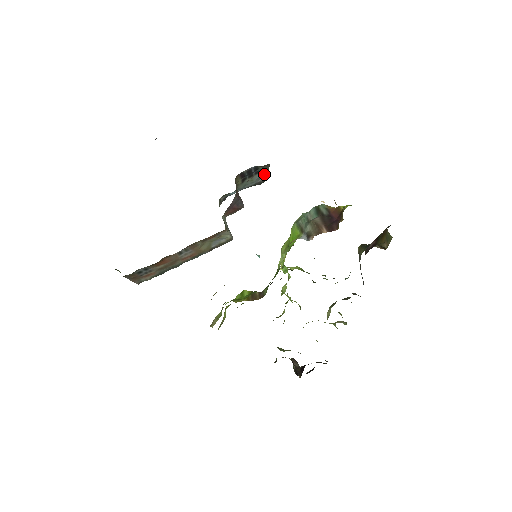
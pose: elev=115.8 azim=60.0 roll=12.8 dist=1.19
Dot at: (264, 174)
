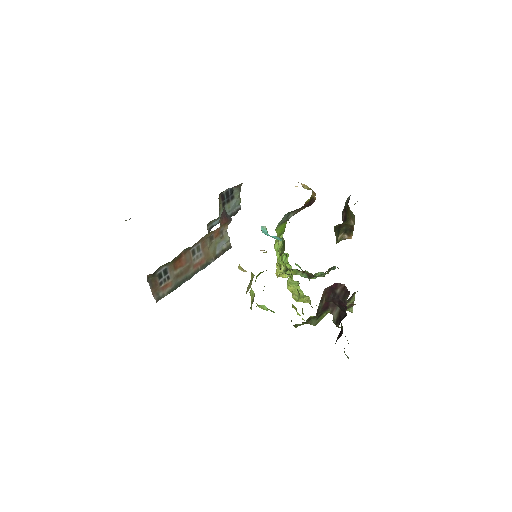
Dot at: (237, 202)
